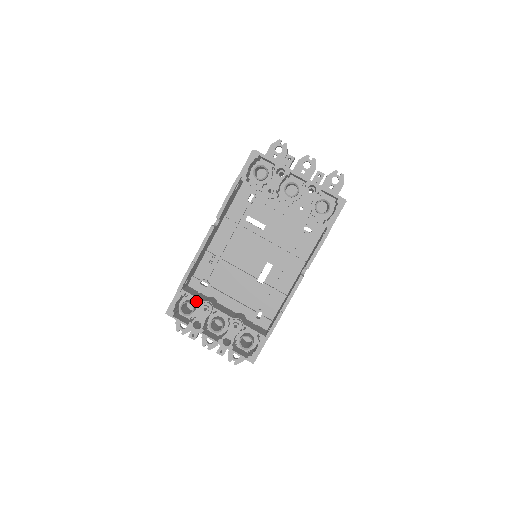
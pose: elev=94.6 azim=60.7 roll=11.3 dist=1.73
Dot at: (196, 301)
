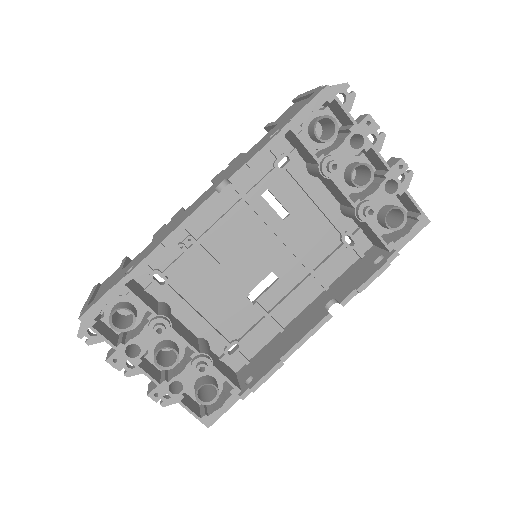
Dot at: (140, 307)
